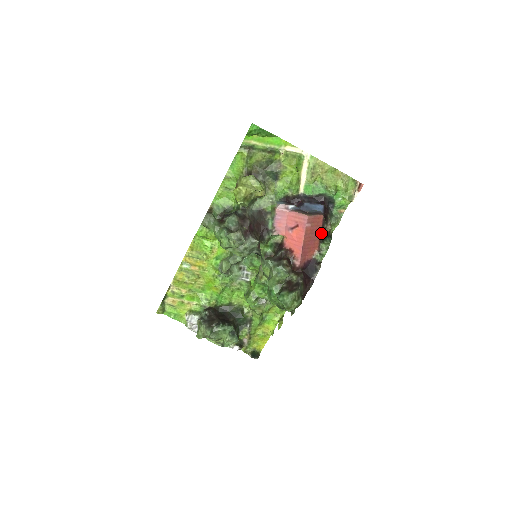
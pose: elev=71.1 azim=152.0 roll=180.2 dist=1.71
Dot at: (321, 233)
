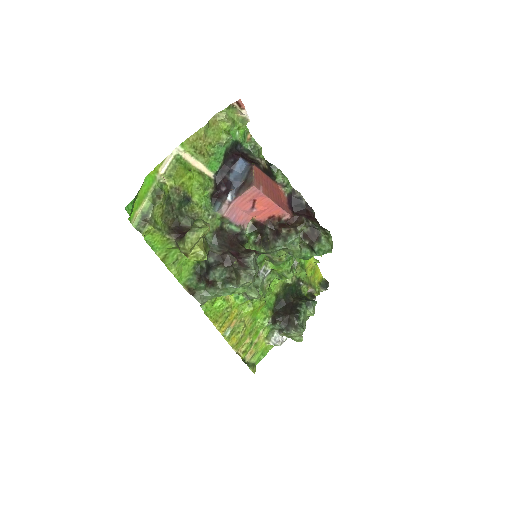
Dot at: (266, 175)
